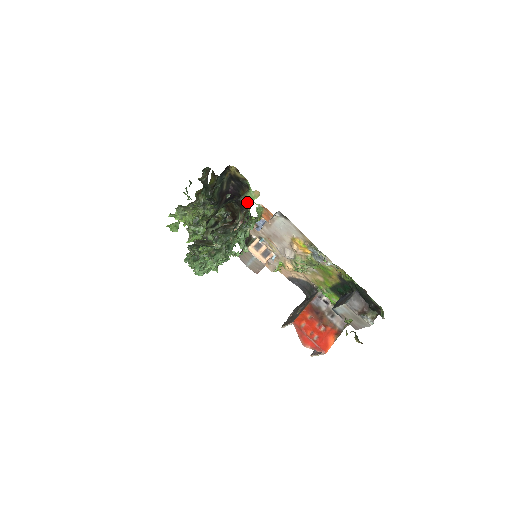
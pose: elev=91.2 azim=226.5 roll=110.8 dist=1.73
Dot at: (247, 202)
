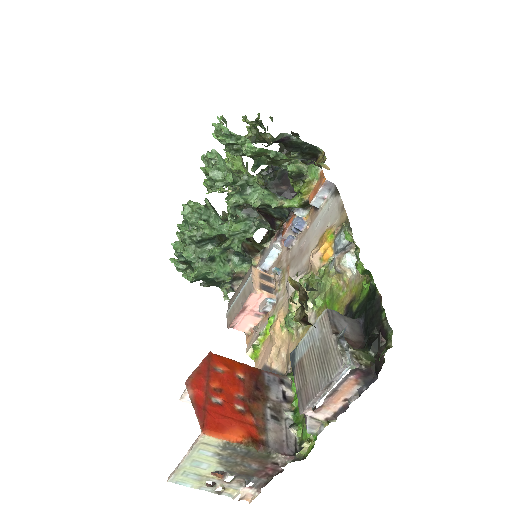
Dot at: (308, 162)
